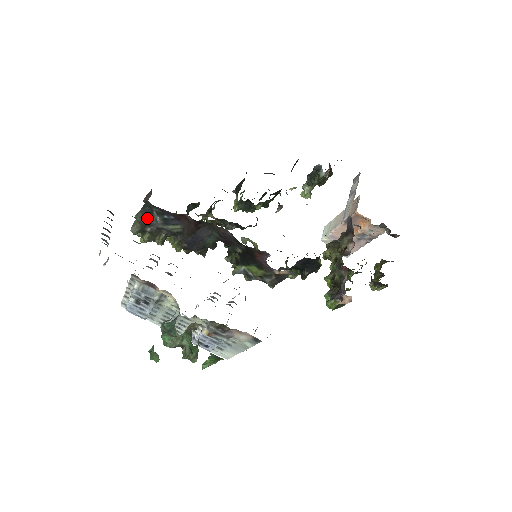
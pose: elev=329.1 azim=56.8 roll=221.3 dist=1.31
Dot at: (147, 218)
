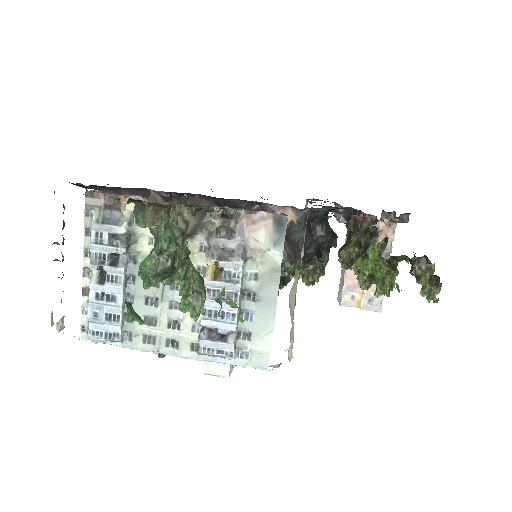
Dot at: occluded
